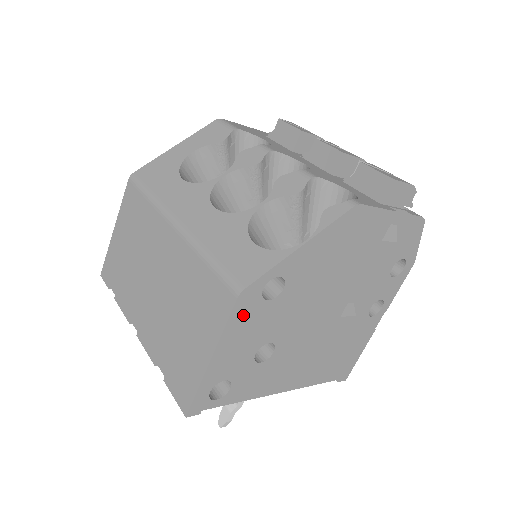
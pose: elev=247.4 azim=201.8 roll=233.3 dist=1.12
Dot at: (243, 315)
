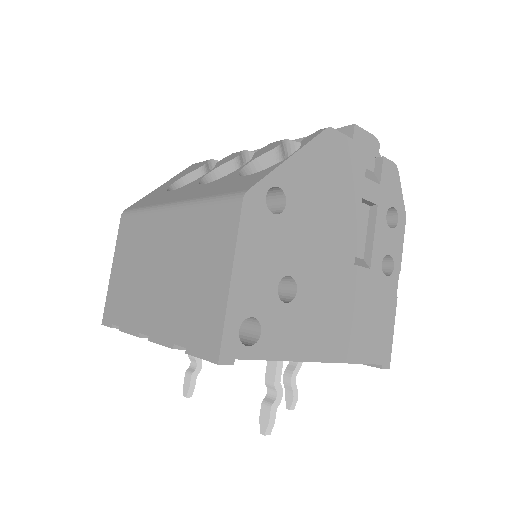
Dot at: (253, 225)
